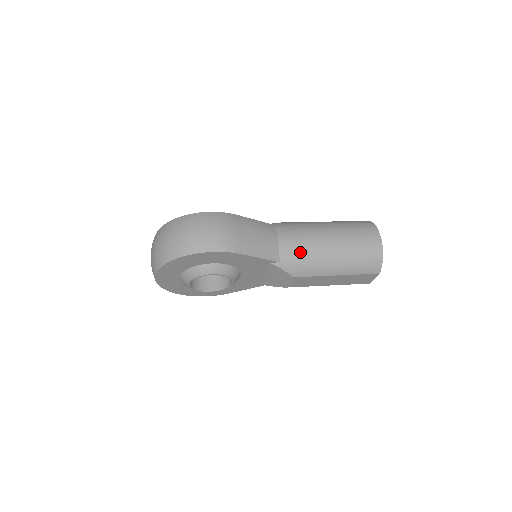
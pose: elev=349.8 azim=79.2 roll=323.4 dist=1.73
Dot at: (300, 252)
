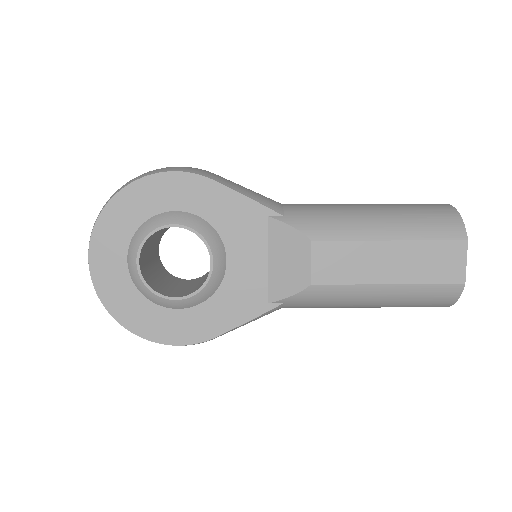
Dot at: (317, 208)
